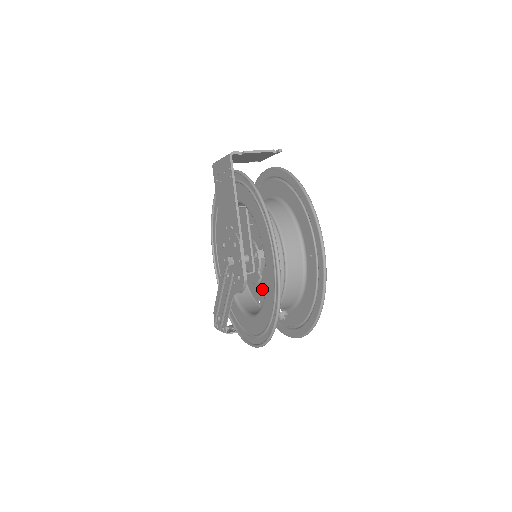
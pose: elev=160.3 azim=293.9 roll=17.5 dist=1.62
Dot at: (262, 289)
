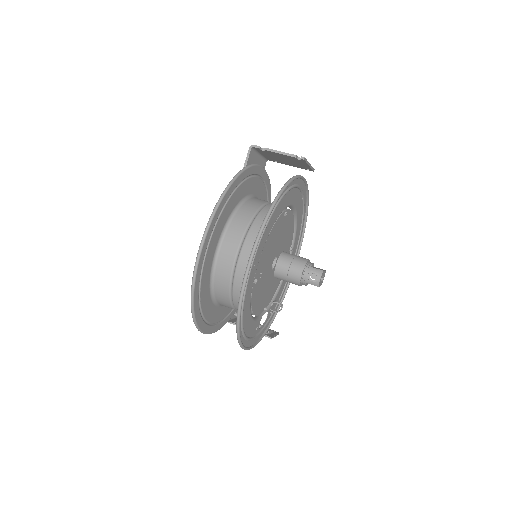
Dot at: occluded
